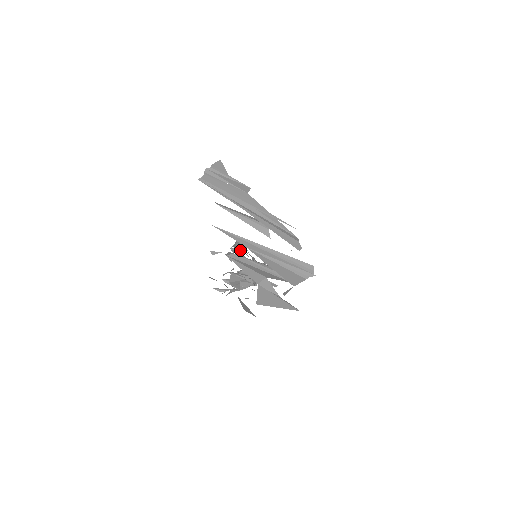
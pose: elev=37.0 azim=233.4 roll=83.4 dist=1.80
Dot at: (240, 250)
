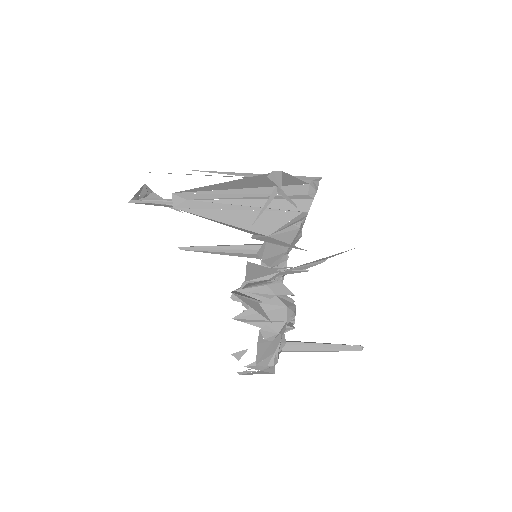
Dot at: occluded
